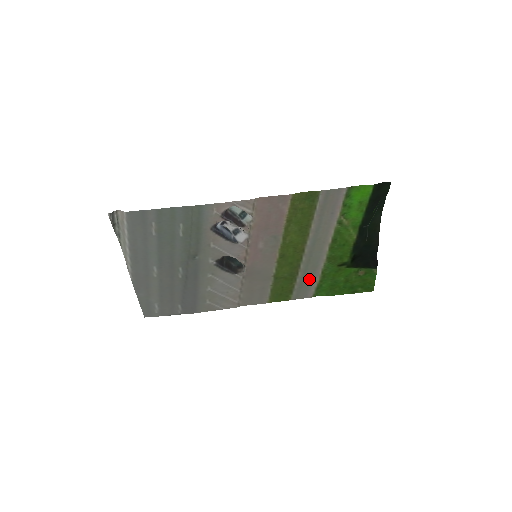
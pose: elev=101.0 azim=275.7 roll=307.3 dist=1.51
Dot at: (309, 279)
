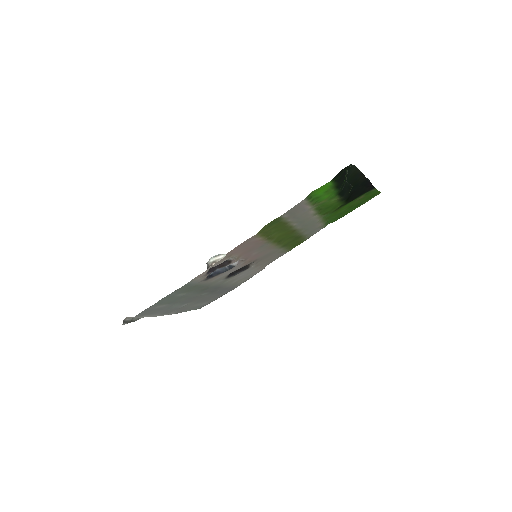
Dot at: (314, 228)
